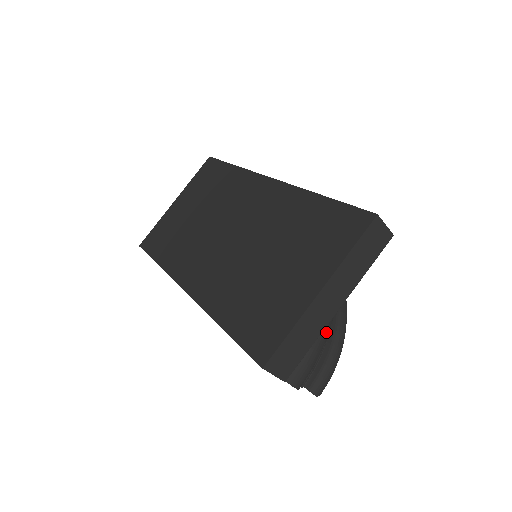
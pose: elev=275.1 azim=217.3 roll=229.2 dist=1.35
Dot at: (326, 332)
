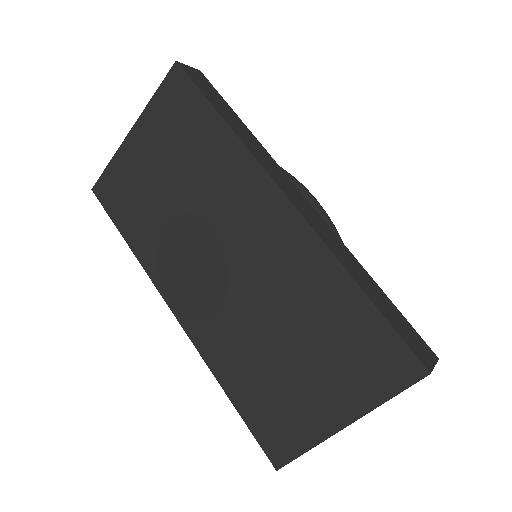
Dot at: occluded
